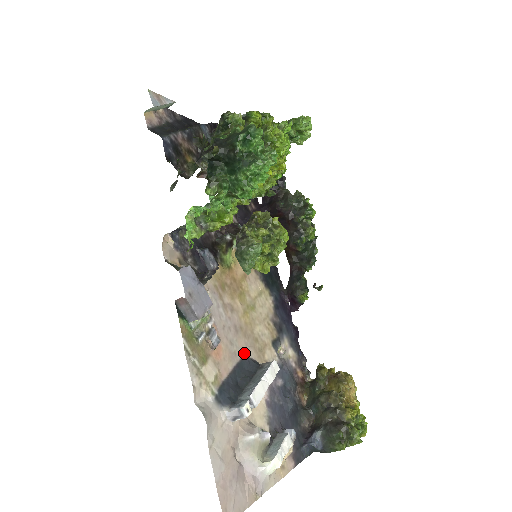
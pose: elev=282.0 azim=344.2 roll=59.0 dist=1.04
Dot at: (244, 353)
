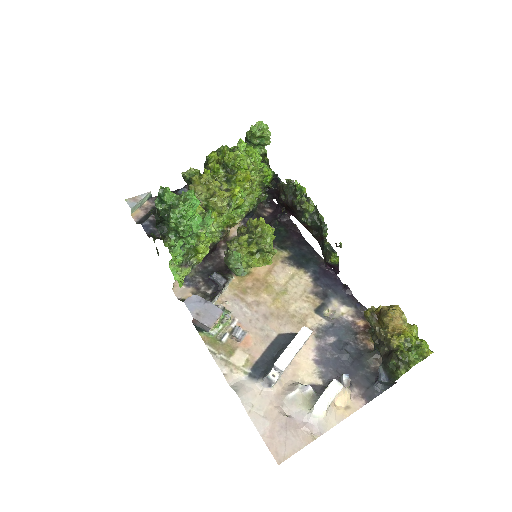
Dot at: (279, 332)
